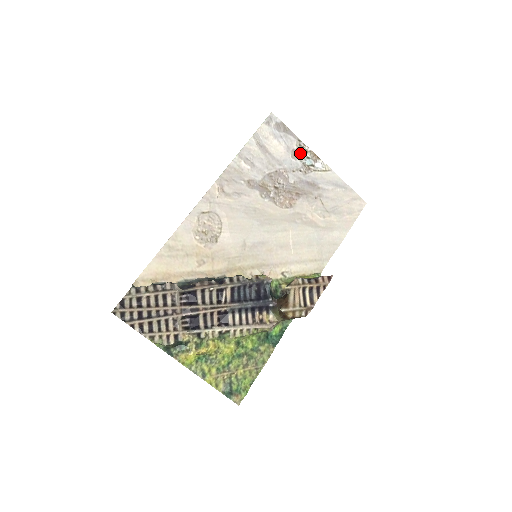
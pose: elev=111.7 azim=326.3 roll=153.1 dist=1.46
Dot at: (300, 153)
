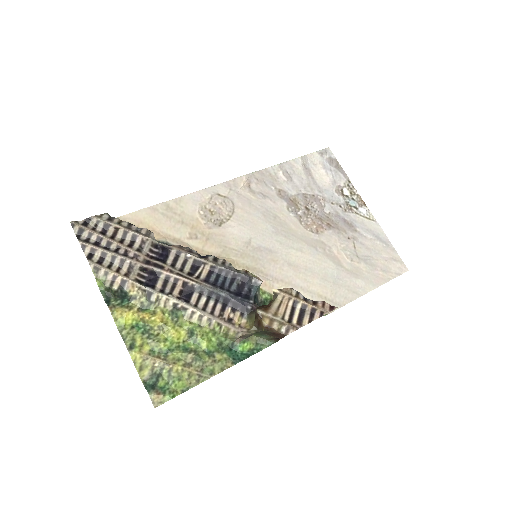
Dot at: (346, 192)
